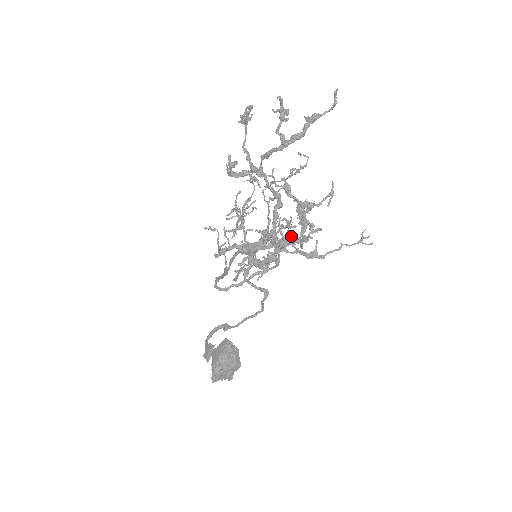
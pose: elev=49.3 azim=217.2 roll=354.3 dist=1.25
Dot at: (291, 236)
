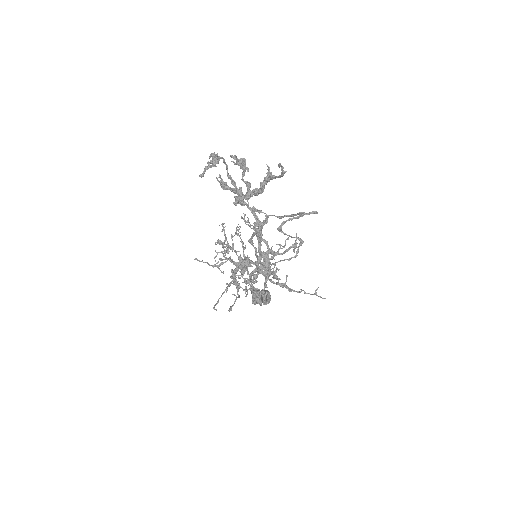
Dot at: occluded
